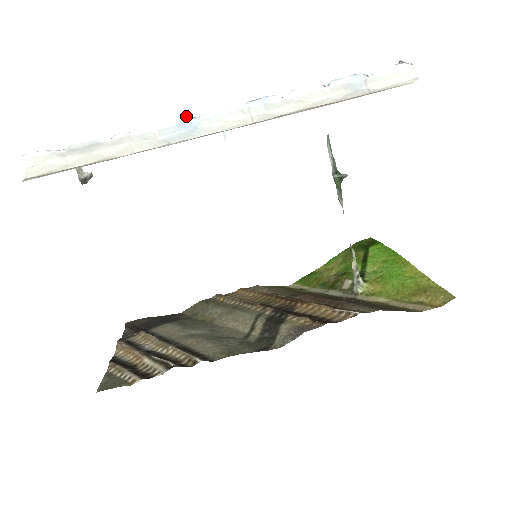
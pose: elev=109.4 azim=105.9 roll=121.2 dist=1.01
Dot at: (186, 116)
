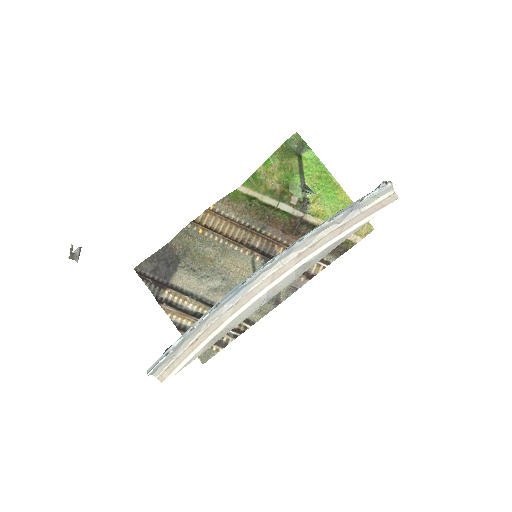
Dot at: (238, 288)
